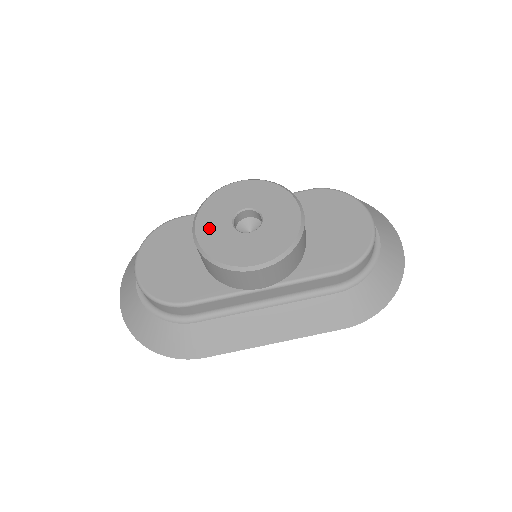
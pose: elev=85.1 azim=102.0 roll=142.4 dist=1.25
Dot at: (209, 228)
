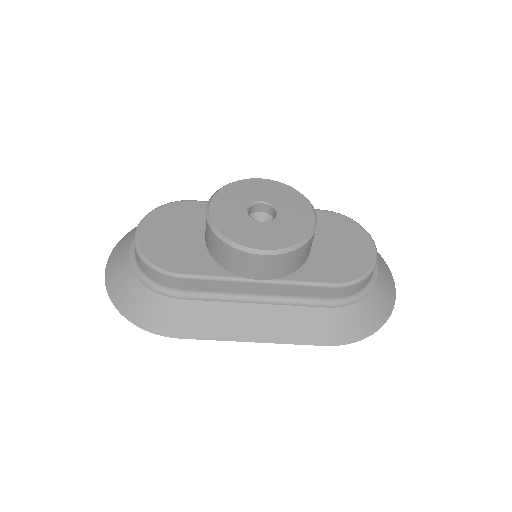
Dot at: (224, 208)
